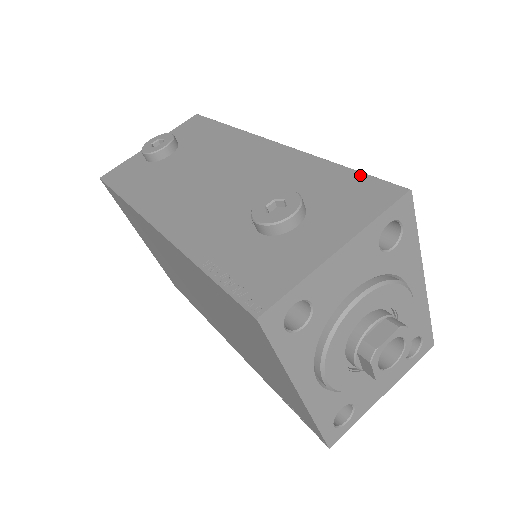
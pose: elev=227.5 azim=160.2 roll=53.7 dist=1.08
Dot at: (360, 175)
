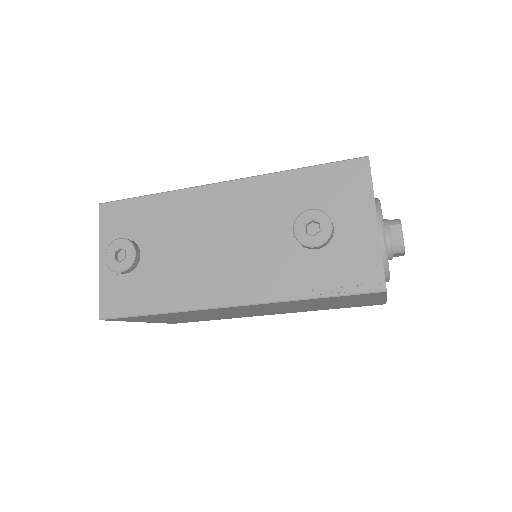
Dot at: (326, 167)
